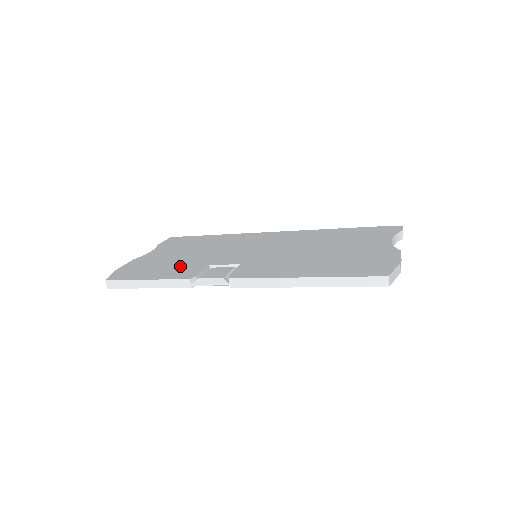
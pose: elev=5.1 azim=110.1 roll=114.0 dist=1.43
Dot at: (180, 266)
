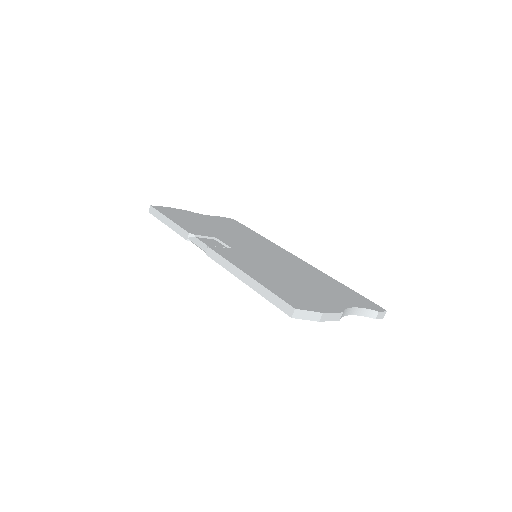
Dot at: (200, 227)
